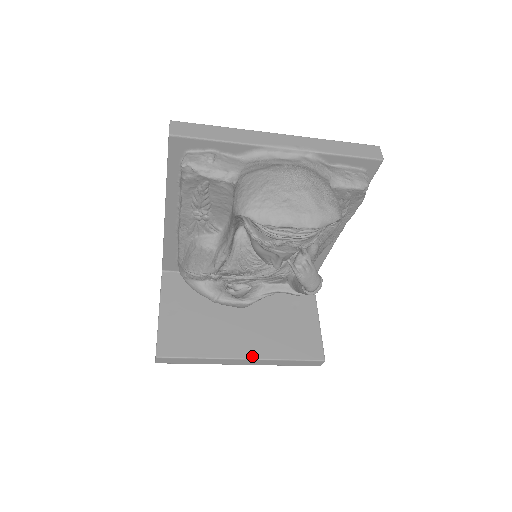
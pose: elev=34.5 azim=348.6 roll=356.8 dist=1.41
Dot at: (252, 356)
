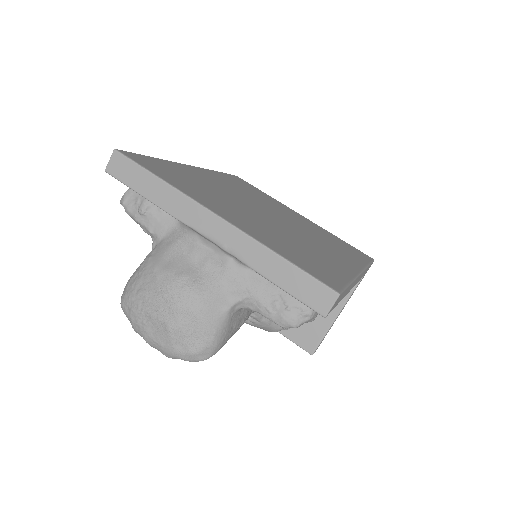
Dot at: occluded
